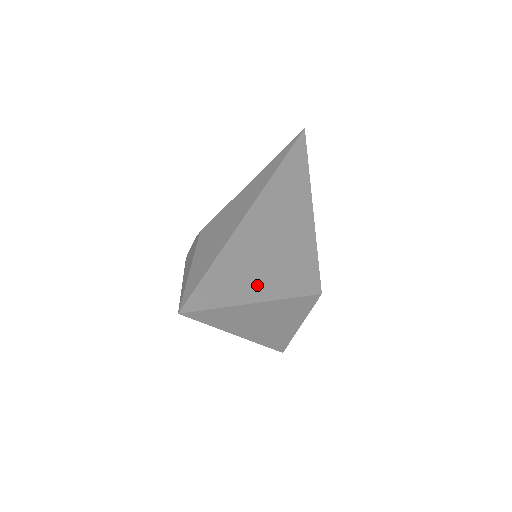
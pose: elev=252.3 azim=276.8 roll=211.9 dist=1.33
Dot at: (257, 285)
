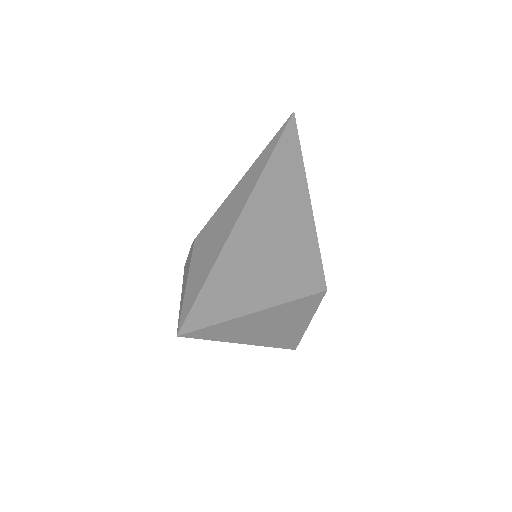
Dot at: (257, 292)
